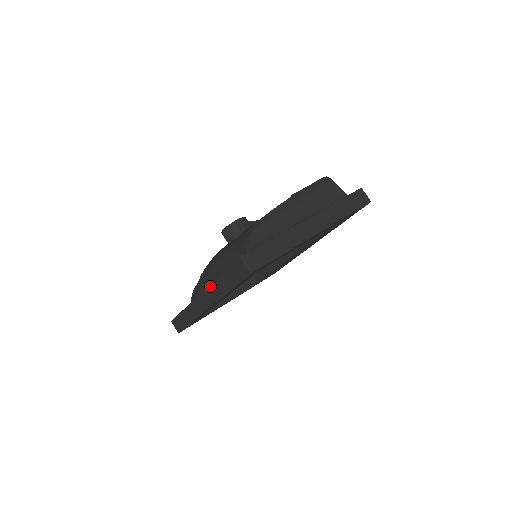
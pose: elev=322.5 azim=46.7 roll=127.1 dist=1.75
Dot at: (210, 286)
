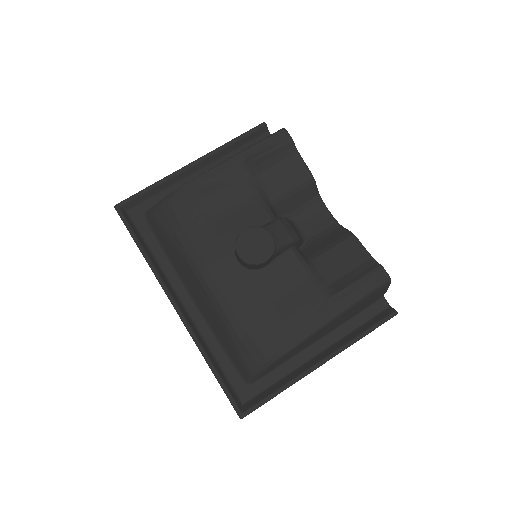
Dot at: occluded
